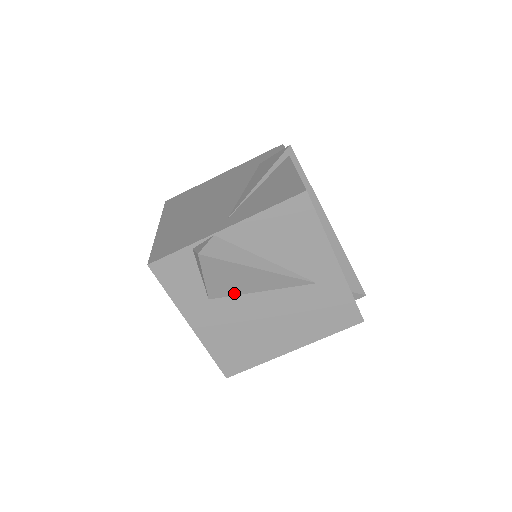
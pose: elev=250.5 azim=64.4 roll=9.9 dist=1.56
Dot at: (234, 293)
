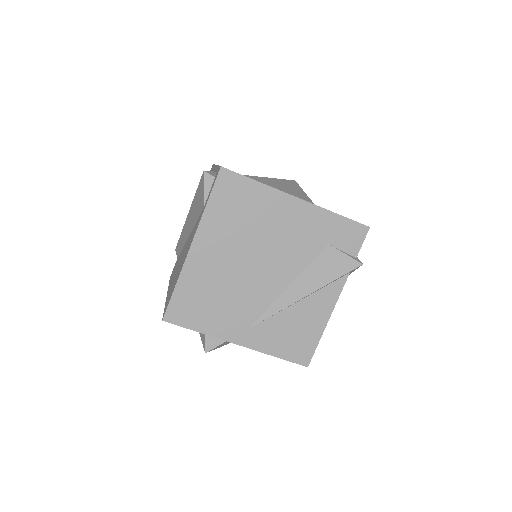
Dot at: occluded
